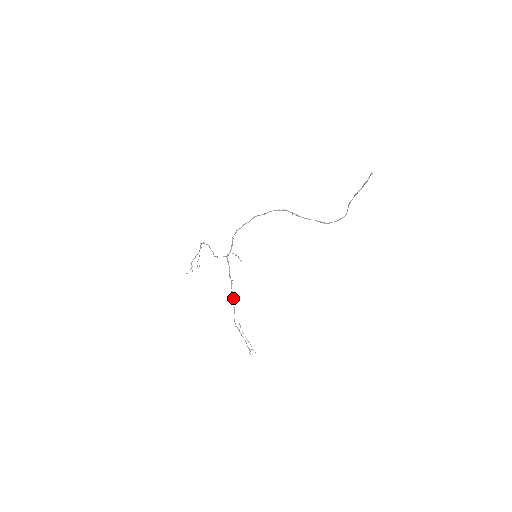
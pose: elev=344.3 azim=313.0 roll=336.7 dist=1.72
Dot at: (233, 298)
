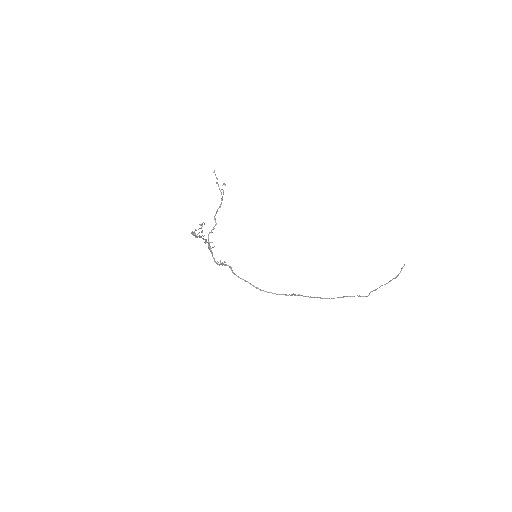
Dot at: (205, 239)
